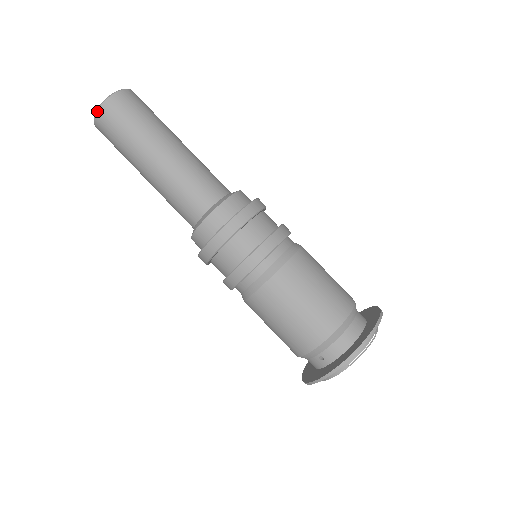
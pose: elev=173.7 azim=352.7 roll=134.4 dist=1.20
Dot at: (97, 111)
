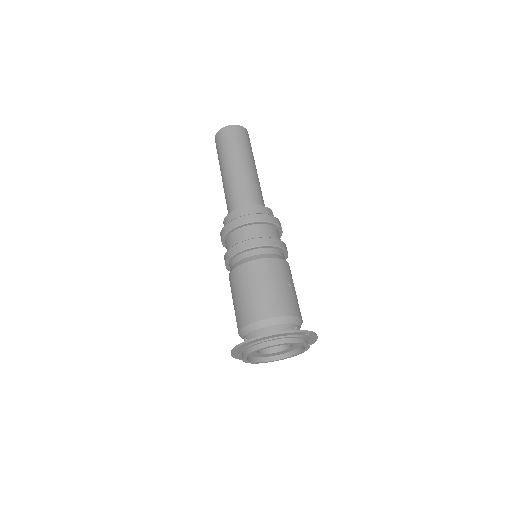
Dot at: (216, 133)
